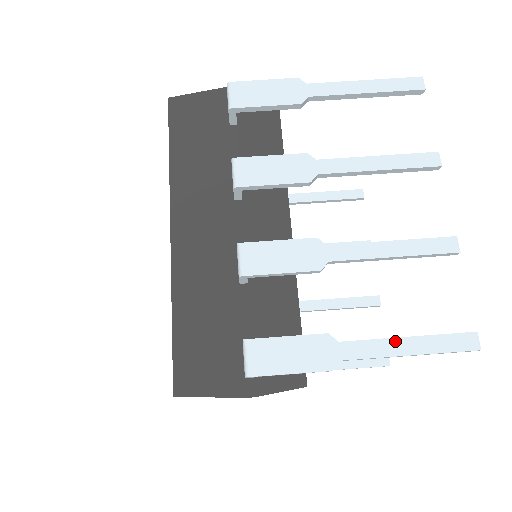
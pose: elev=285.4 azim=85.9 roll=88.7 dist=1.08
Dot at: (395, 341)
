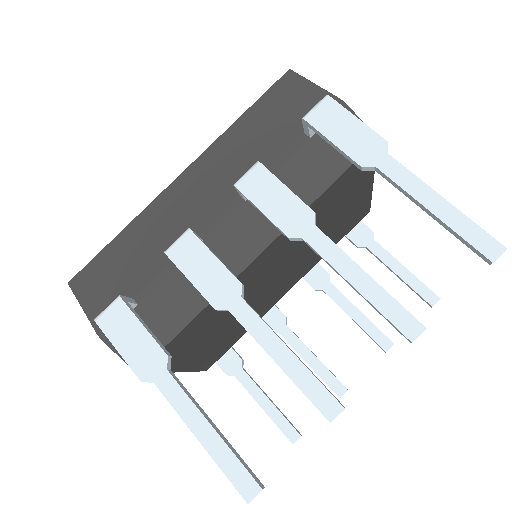
Dot at: (200, 417)
